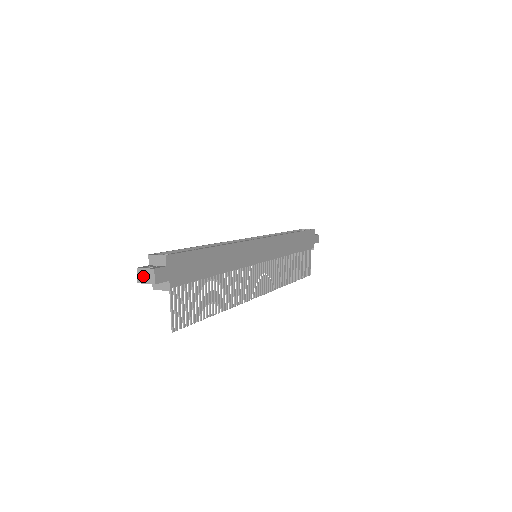
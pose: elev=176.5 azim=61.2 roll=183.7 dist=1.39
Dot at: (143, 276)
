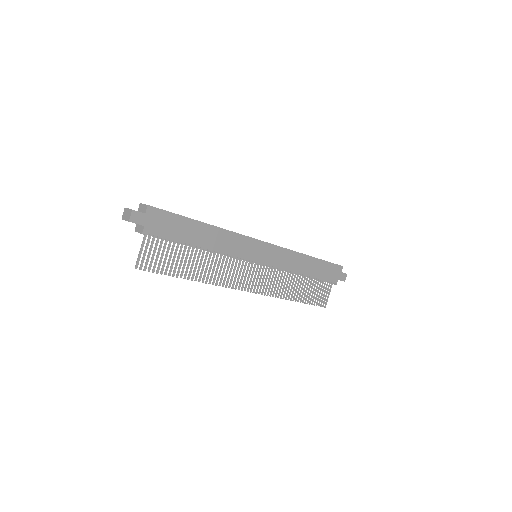
Dot at: (126, 214)
